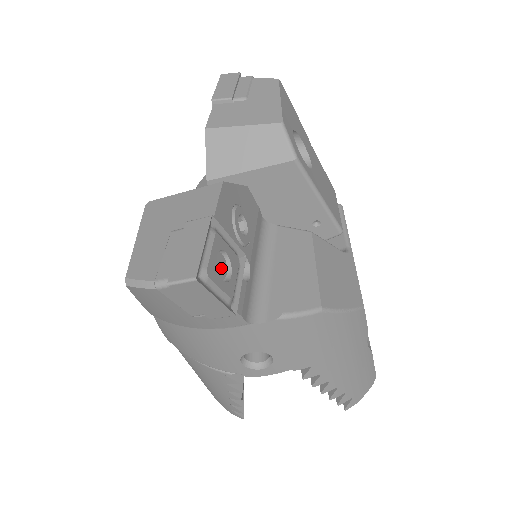
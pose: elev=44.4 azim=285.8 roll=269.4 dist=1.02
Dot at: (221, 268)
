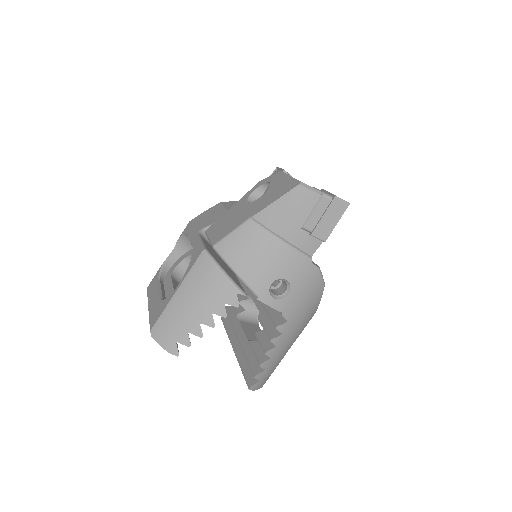
Dot at: occluded
